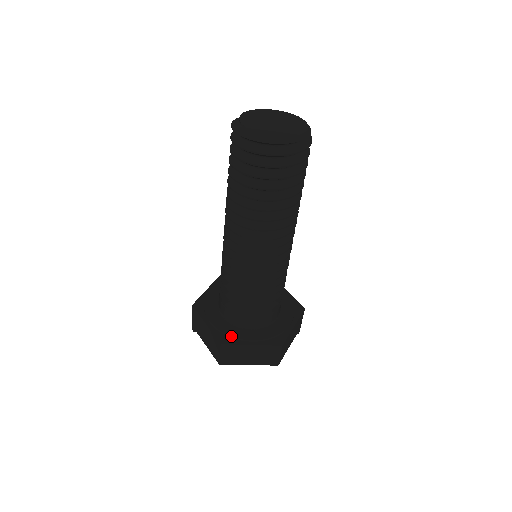
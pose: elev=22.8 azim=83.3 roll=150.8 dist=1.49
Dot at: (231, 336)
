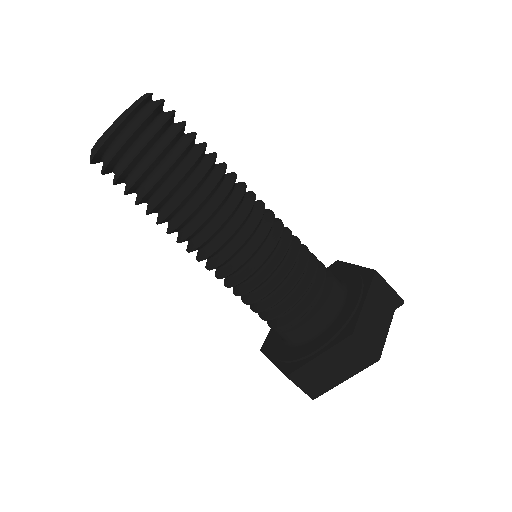
Dot at: (294, 360)
